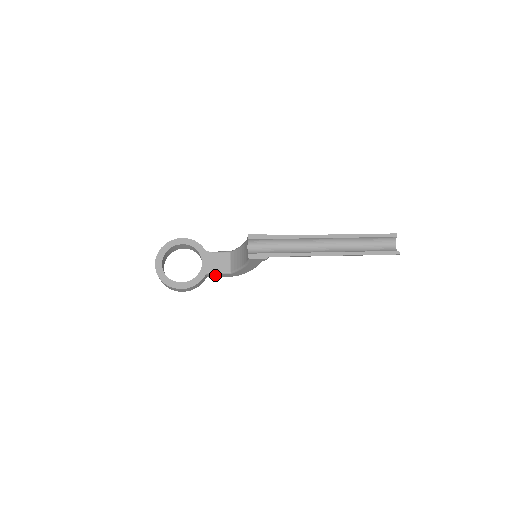
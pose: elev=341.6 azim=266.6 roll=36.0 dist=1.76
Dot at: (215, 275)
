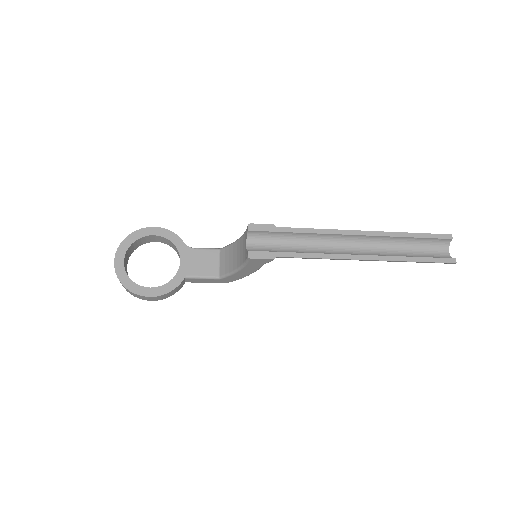
Dot at: (197, 280)
